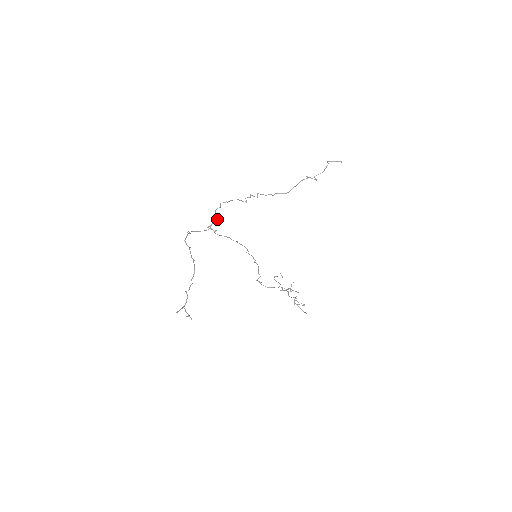
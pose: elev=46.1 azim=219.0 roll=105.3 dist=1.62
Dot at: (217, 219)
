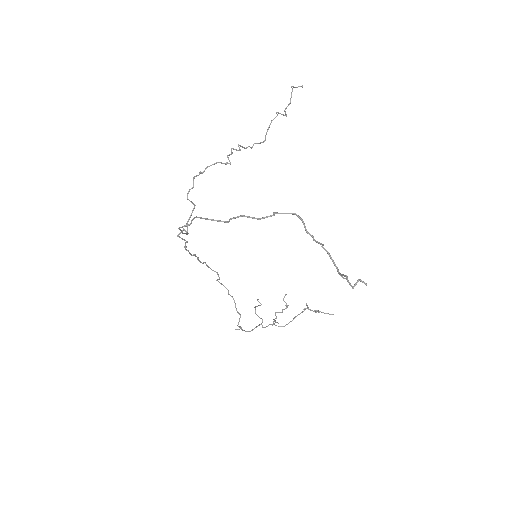
Dot at: (192, 211)
